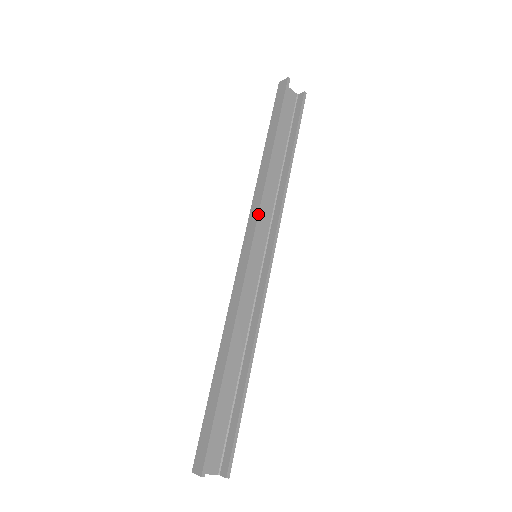
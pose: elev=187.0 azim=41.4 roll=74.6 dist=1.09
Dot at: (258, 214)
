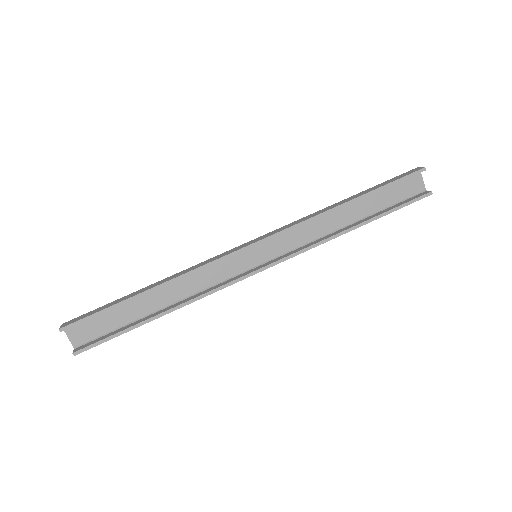
Dot at: (285, 229)
